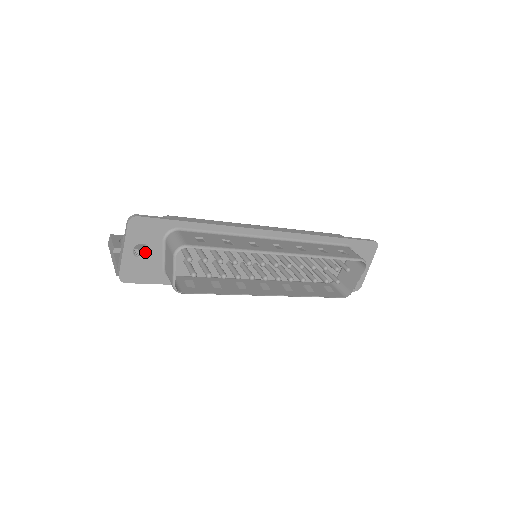
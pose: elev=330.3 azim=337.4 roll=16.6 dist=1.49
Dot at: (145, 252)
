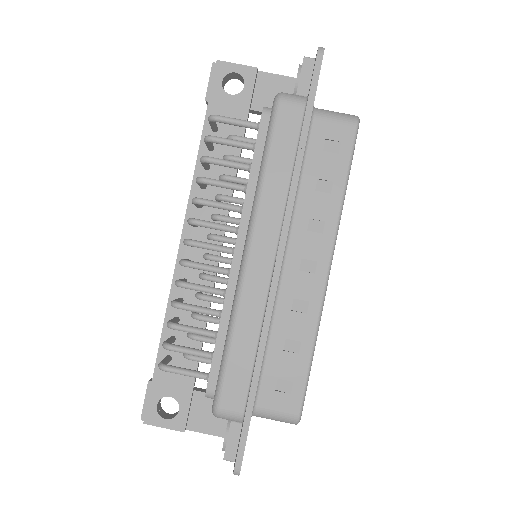
Dot at: occluded
